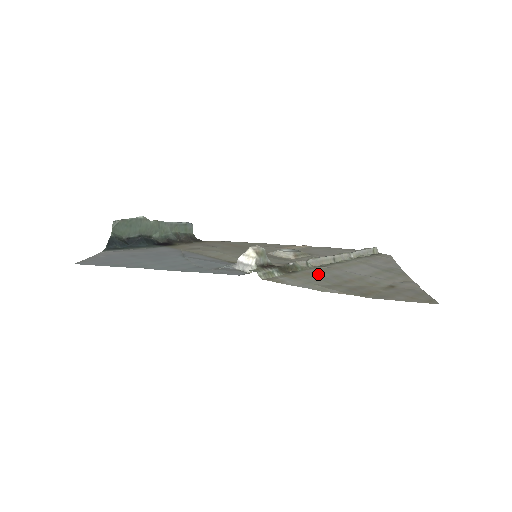
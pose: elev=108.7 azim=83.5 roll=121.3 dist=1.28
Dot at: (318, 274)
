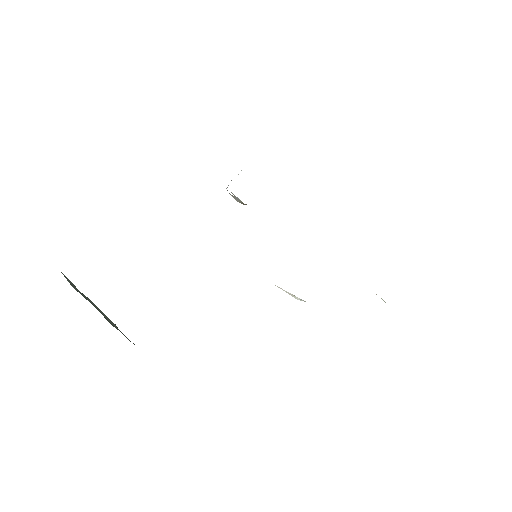
Dot at: occluded
